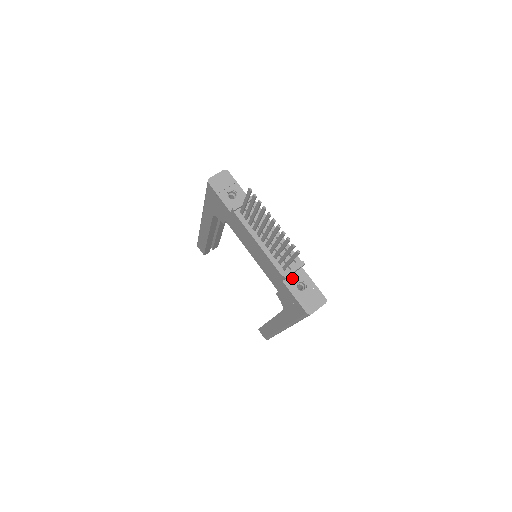
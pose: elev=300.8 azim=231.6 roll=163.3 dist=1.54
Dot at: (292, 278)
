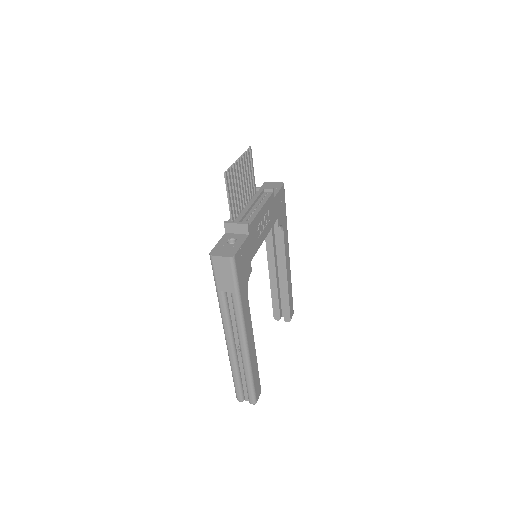
Dot at: (233, 235)
